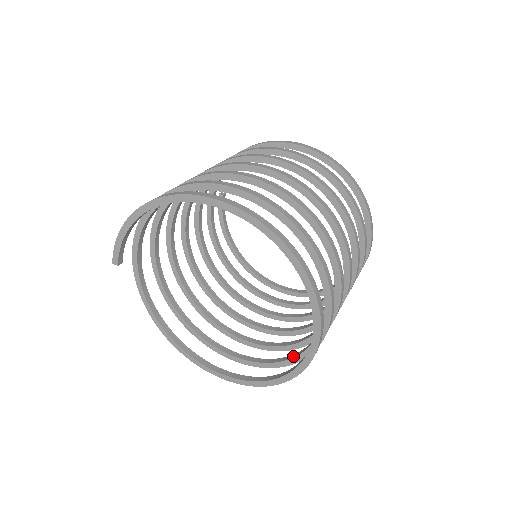
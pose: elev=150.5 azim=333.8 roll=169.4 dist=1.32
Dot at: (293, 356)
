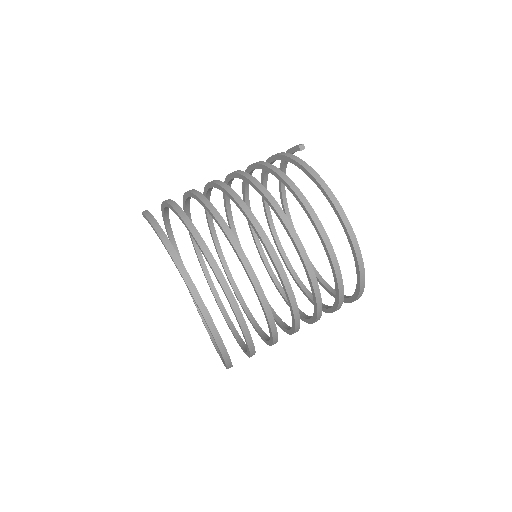
Dot at: (225, 315)
